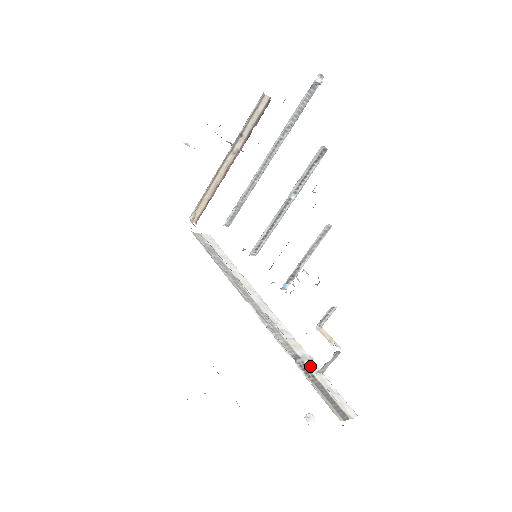
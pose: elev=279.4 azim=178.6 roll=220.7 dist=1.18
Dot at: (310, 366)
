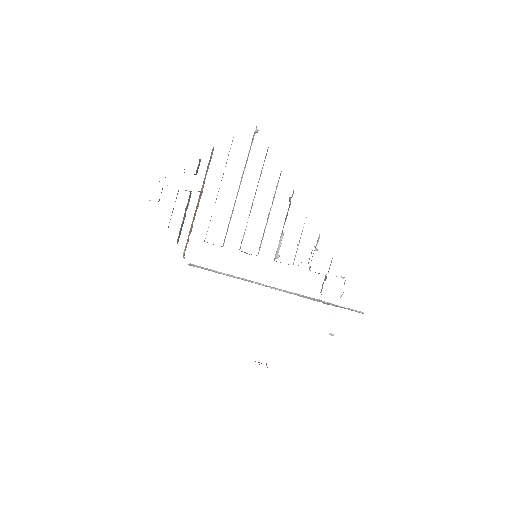
Dot at: (325, 302)
